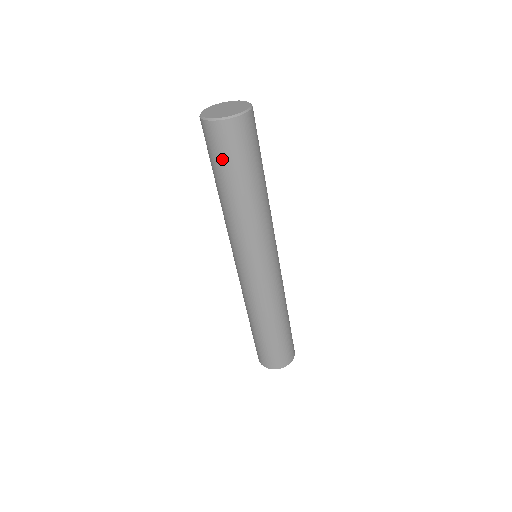
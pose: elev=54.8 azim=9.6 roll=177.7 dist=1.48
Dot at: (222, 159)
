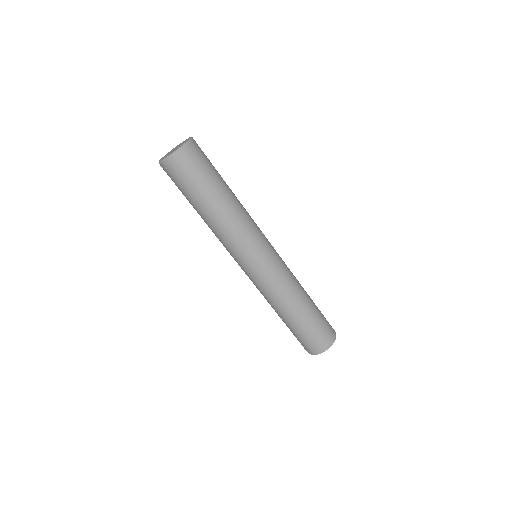
Dot at: (178, 188)
